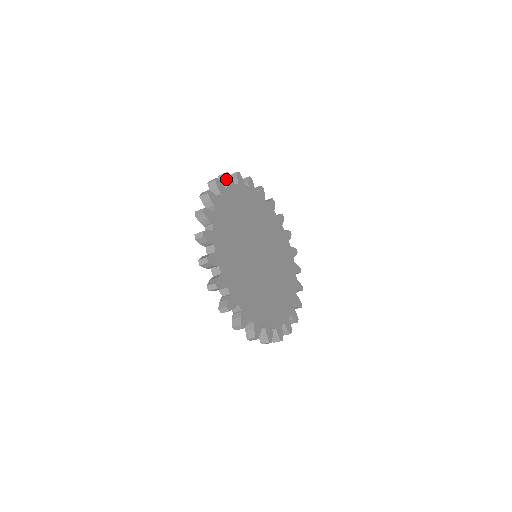
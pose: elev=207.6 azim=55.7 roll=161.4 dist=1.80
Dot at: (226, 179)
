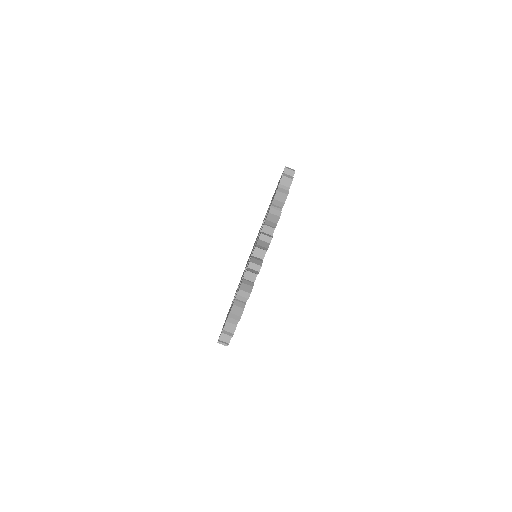
Dot at: occluded
